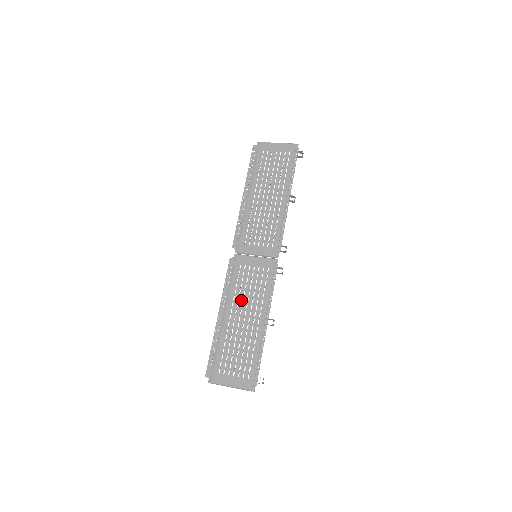
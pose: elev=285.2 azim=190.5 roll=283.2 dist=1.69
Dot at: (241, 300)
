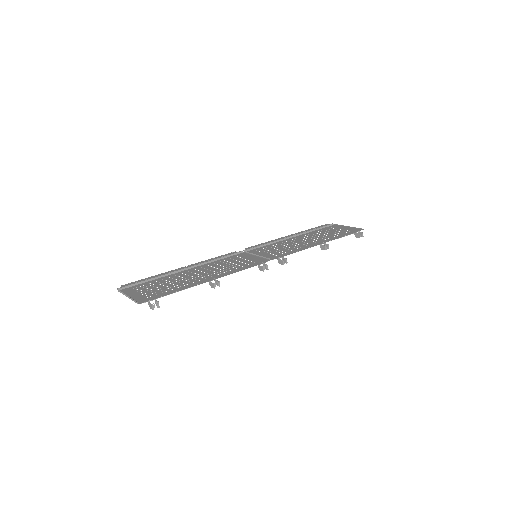
Dot at: (211, 267)
